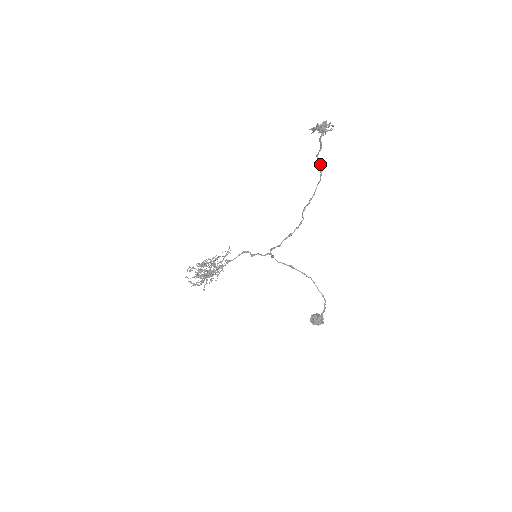
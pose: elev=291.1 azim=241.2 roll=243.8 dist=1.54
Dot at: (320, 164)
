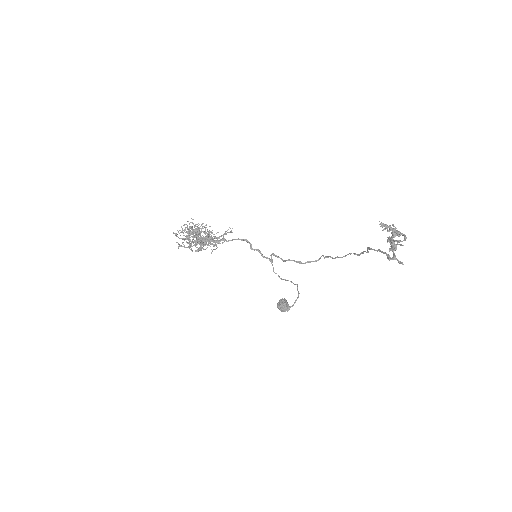
Dot at: (368, 251)
